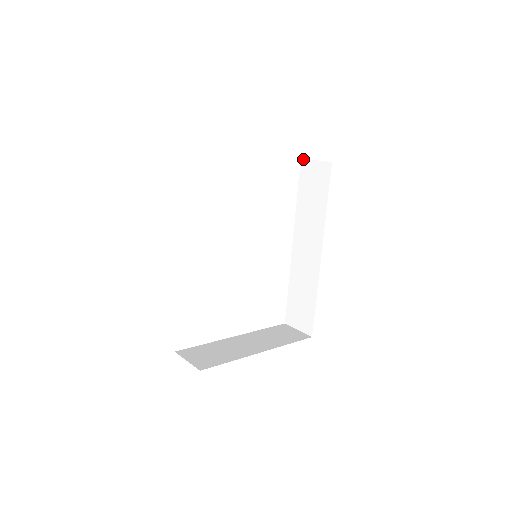
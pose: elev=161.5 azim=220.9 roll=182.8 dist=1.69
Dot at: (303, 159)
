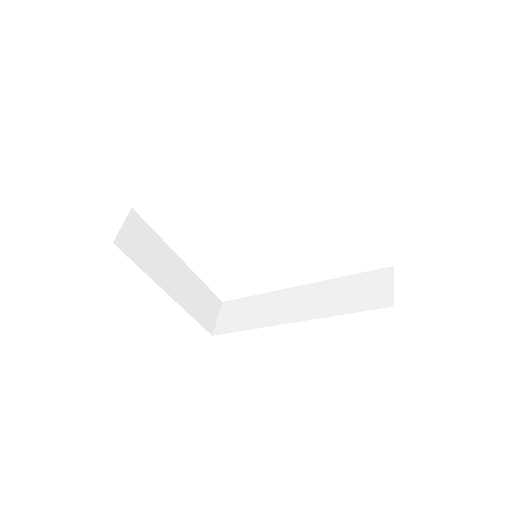
Dot at: (393, 269)
